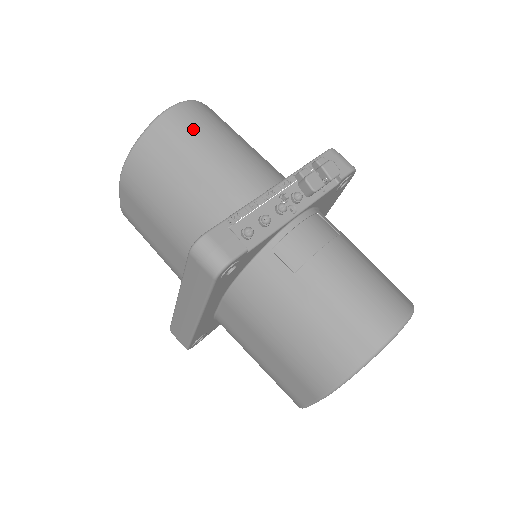
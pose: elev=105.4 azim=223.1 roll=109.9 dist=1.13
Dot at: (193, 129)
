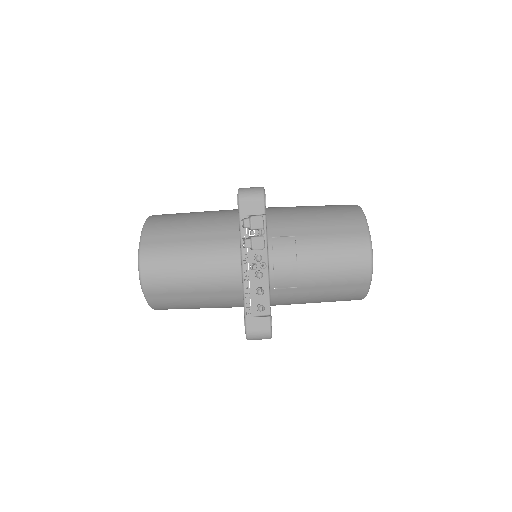
Dot at: (166, 276)
